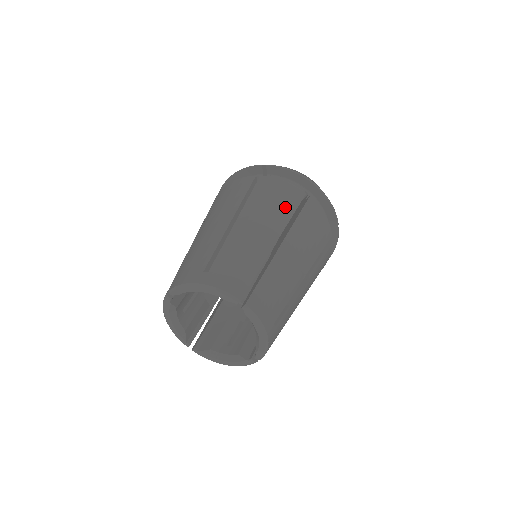
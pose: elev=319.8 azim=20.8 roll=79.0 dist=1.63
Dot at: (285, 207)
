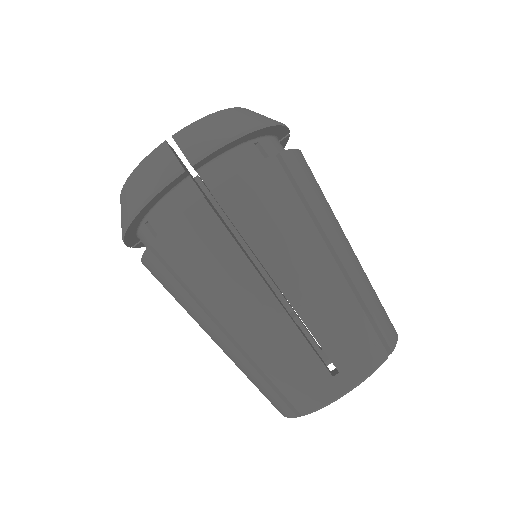
Dot at: (290, 206)
